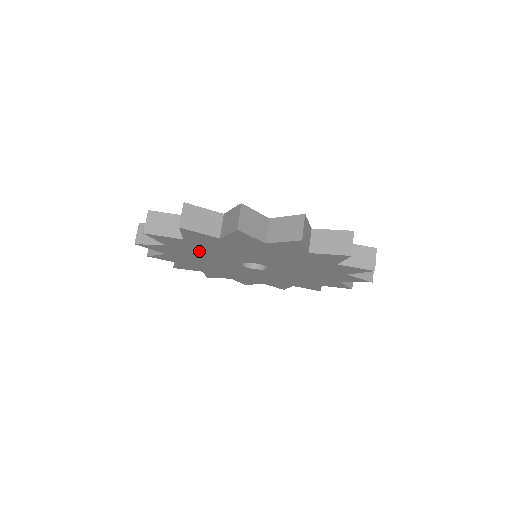
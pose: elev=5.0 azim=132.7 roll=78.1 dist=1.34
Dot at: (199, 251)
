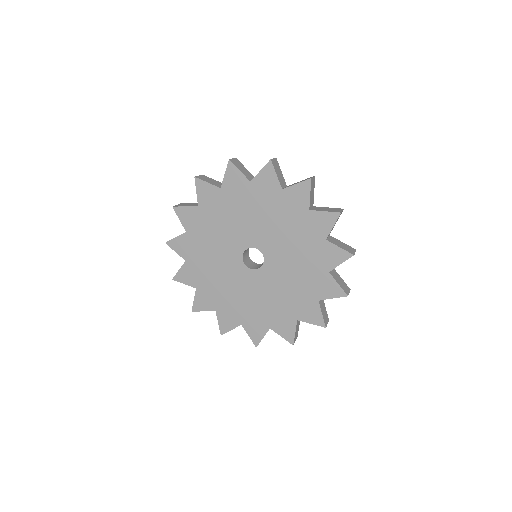
Dot at: (220, 219)
